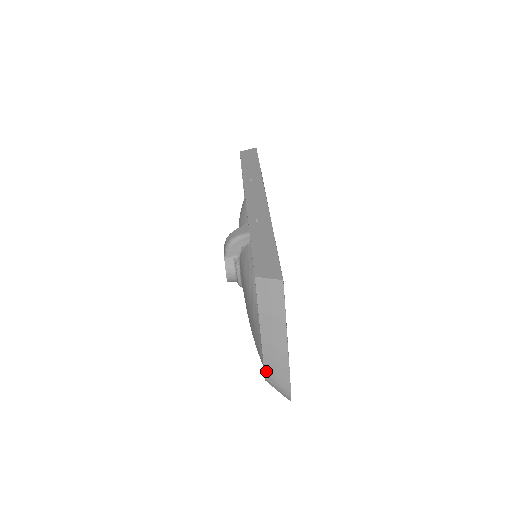
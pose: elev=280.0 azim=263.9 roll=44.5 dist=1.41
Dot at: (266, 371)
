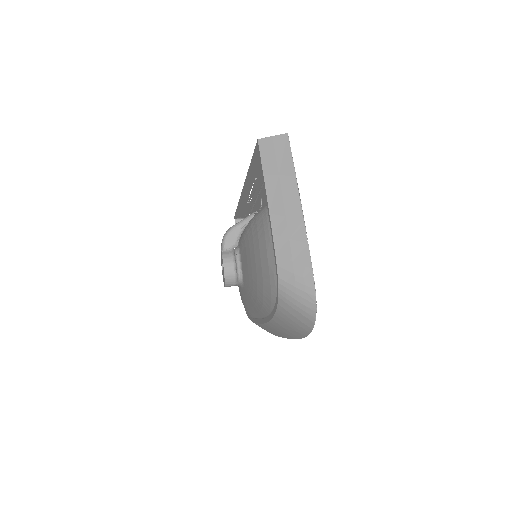
Dot at: (279, 261)
